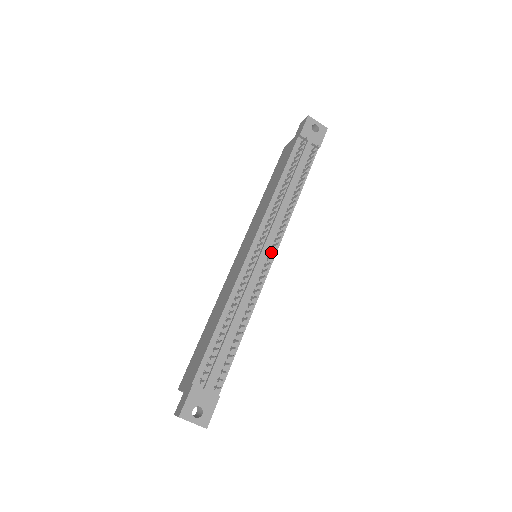
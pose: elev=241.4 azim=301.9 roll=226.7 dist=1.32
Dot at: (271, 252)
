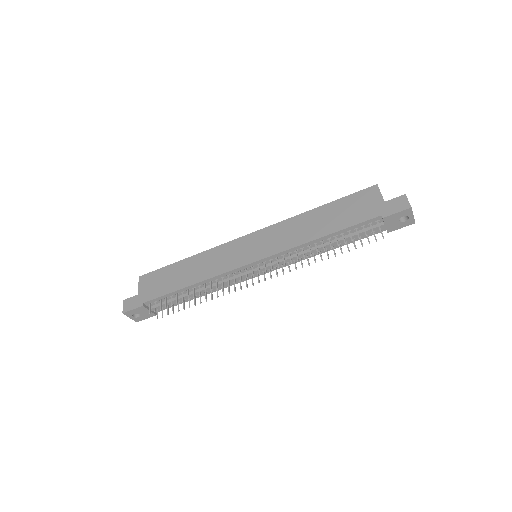
Dot at: (263, 273)
